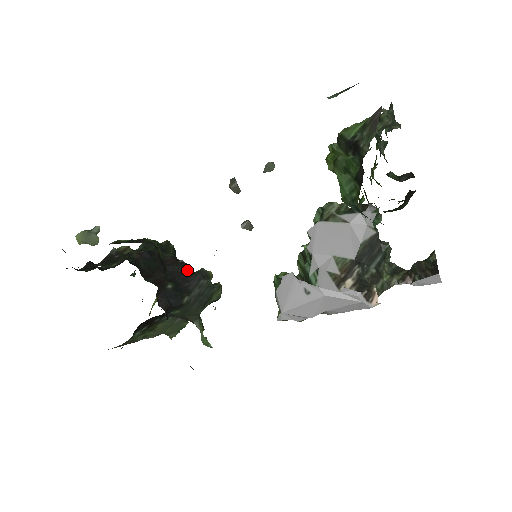
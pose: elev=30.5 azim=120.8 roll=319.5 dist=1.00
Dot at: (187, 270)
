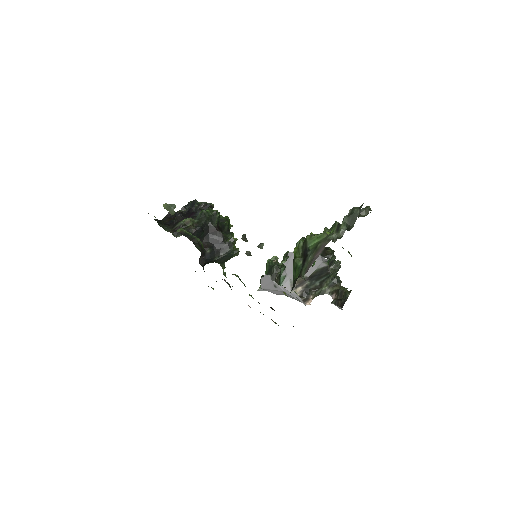
Dot at: (221, 239)
